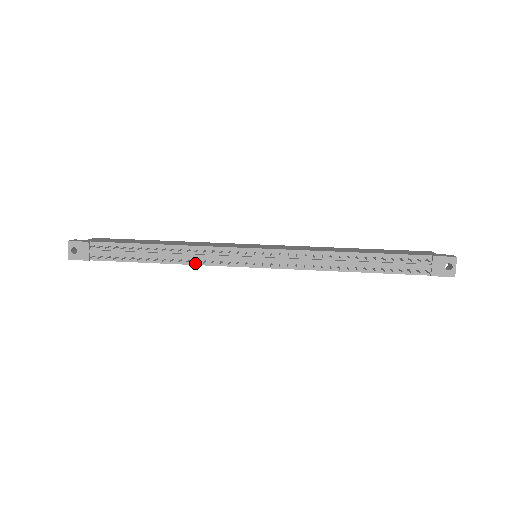
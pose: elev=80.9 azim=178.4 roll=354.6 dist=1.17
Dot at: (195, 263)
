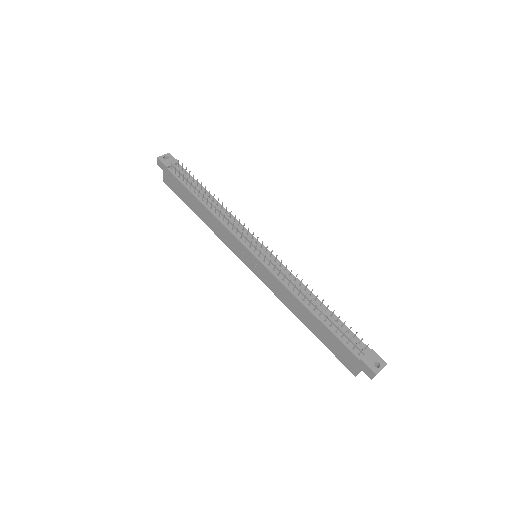
Dot at: (221, 220)
